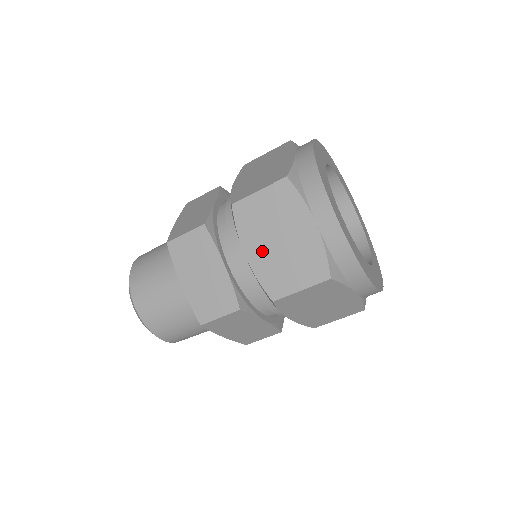
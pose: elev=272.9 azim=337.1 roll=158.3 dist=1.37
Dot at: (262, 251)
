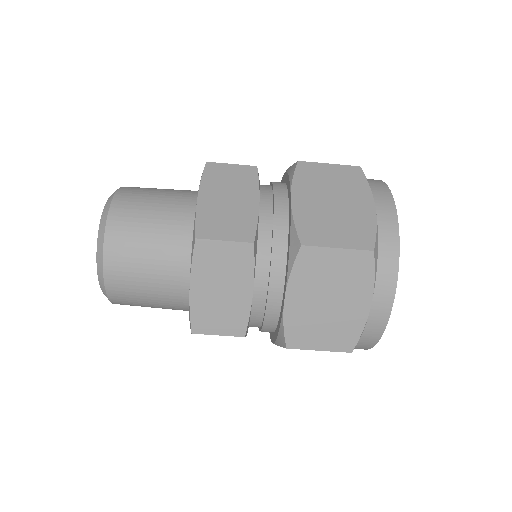
Dot at: (311, 203)
